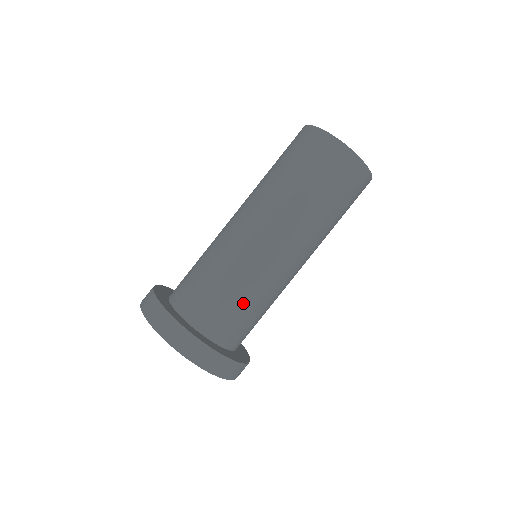
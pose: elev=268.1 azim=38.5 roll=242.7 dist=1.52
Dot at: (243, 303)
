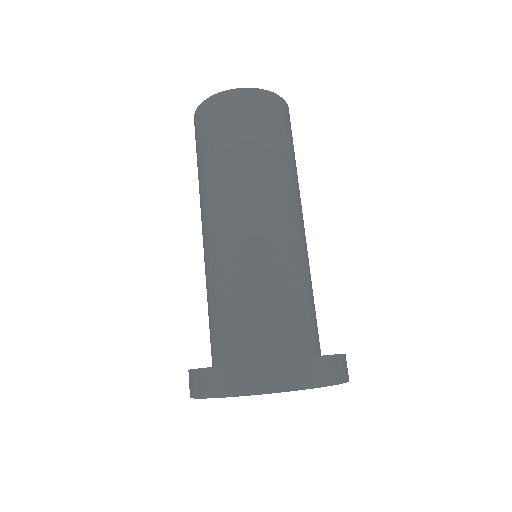
Dot at: (258, 296)
